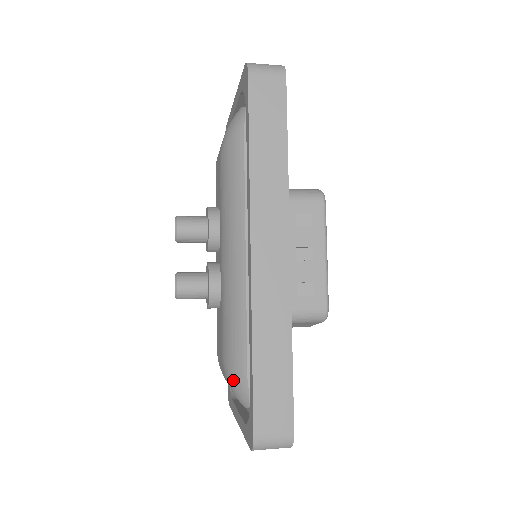
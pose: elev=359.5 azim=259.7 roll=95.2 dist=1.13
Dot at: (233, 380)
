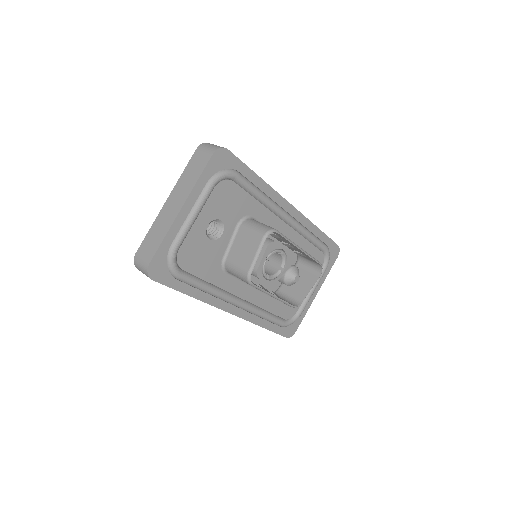
Dot at: occluded
